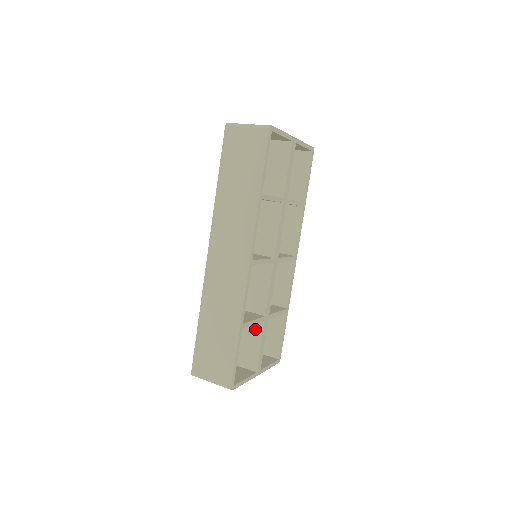
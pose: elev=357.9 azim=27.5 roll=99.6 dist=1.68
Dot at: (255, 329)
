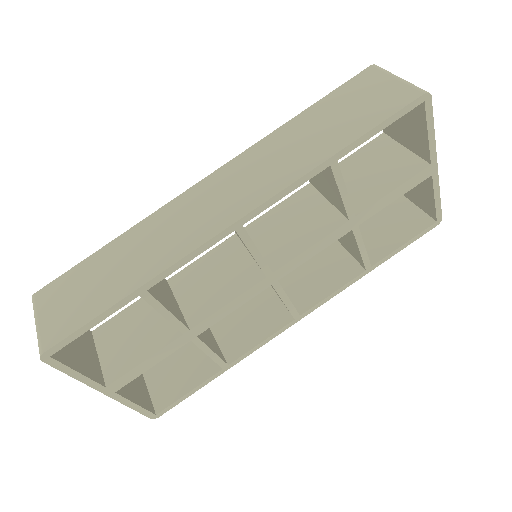
Dot at: (163, 334)
